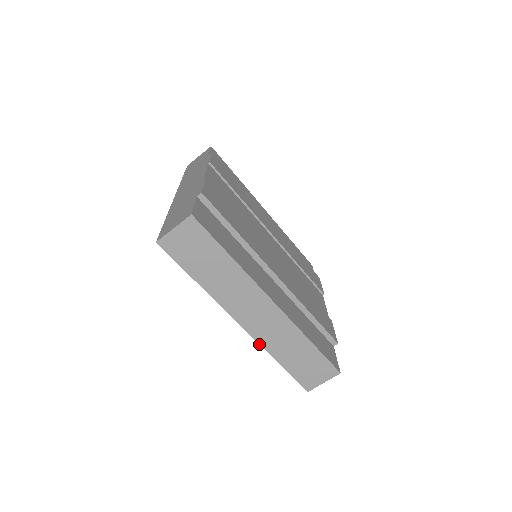
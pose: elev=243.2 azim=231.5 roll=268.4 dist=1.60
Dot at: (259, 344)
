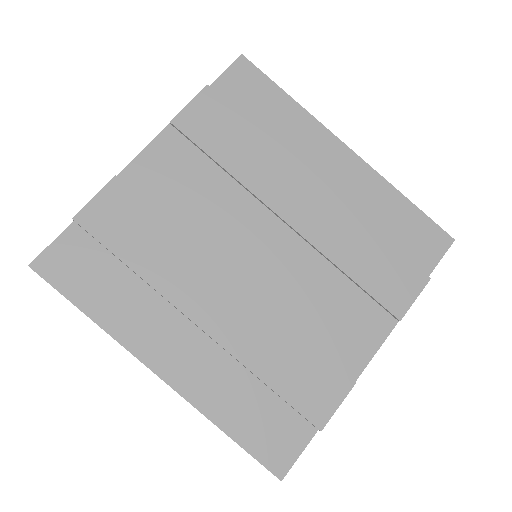
Dot at: occluded
